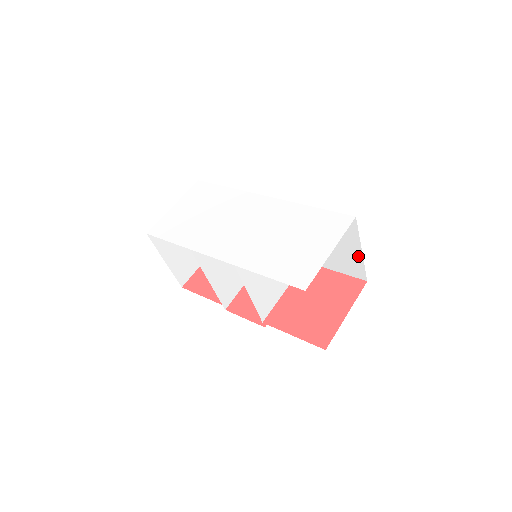
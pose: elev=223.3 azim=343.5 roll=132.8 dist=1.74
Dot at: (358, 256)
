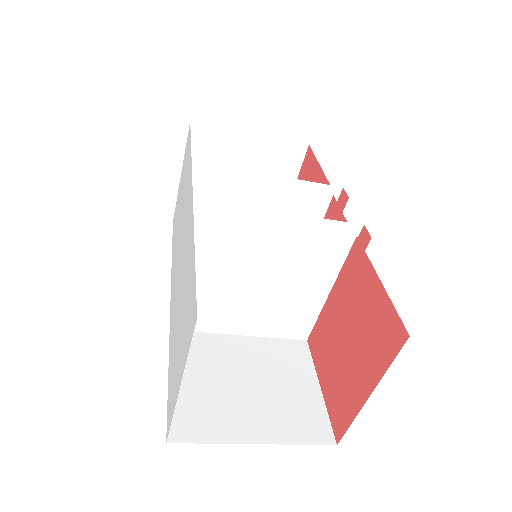
Dot at: occluded
